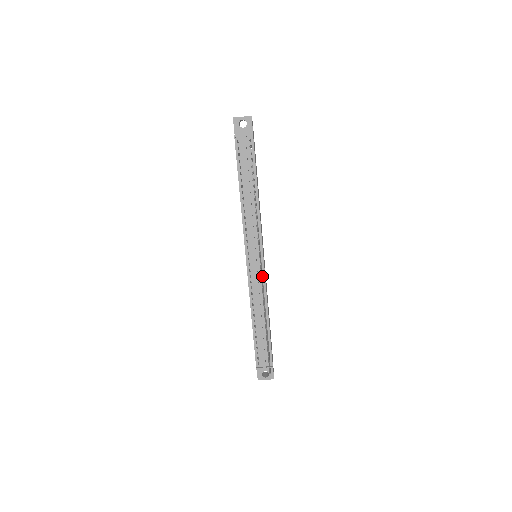
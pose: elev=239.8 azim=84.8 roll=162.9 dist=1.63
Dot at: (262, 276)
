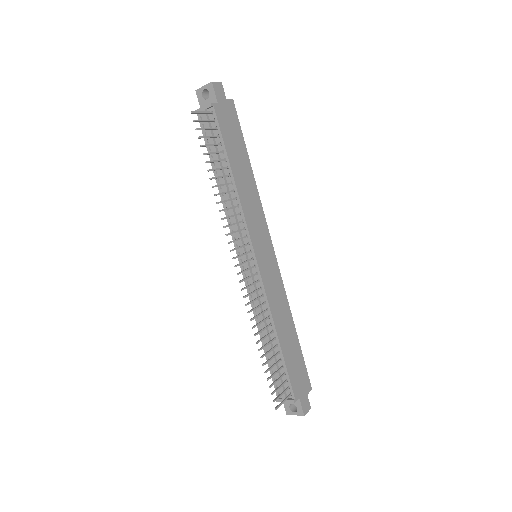
Dot at: (254, 282)
